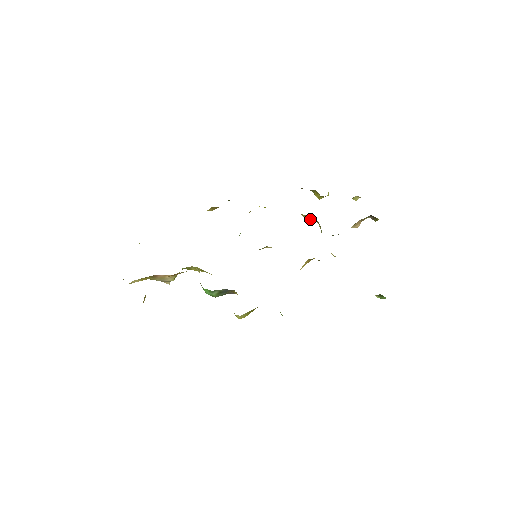
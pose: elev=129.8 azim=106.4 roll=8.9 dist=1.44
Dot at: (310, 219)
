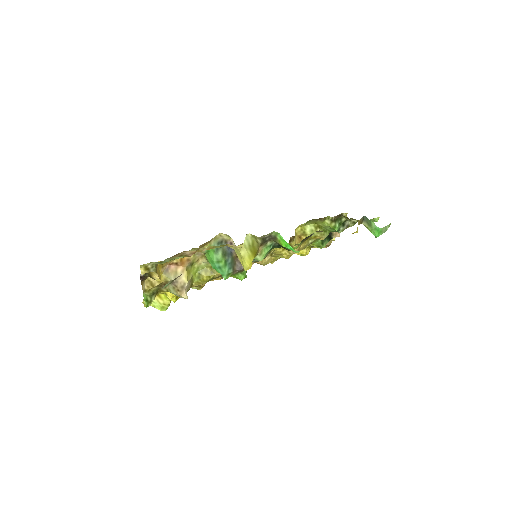
Dot at: occluded
